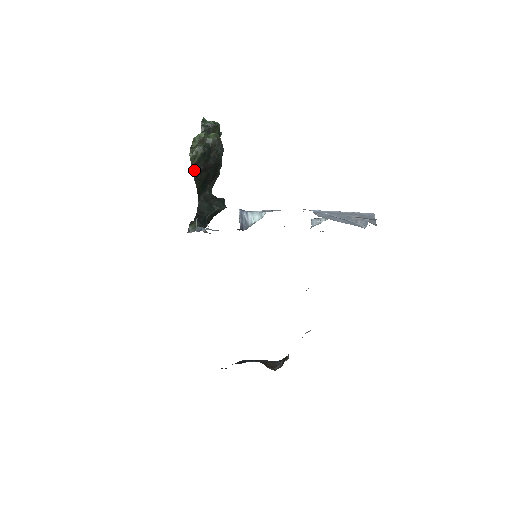
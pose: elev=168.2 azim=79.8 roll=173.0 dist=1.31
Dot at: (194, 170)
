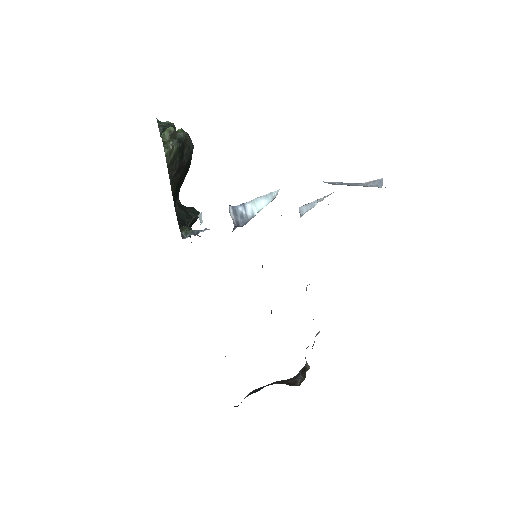
Dot at: (169, 170)
